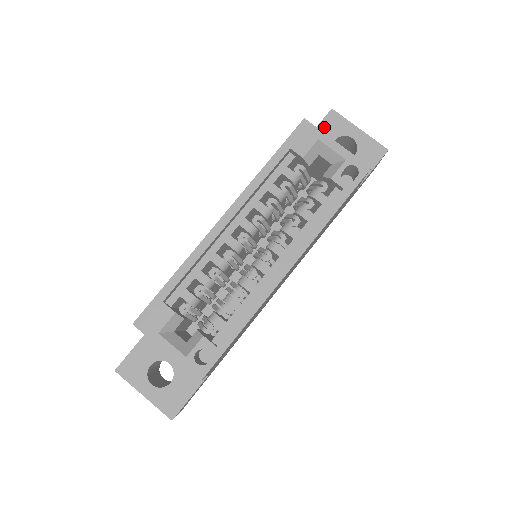
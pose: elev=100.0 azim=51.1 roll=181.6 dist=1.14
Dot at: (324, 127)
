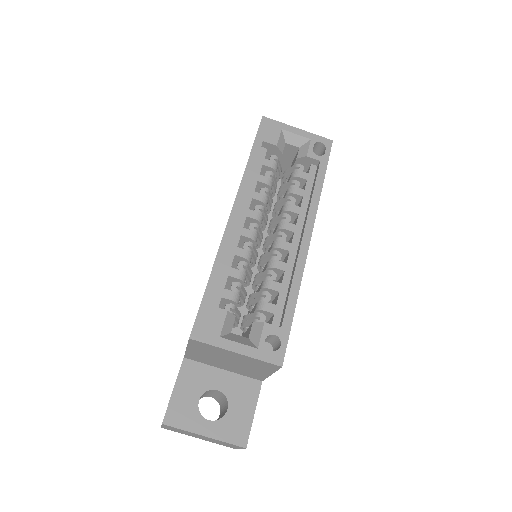
Dot at: occluded
